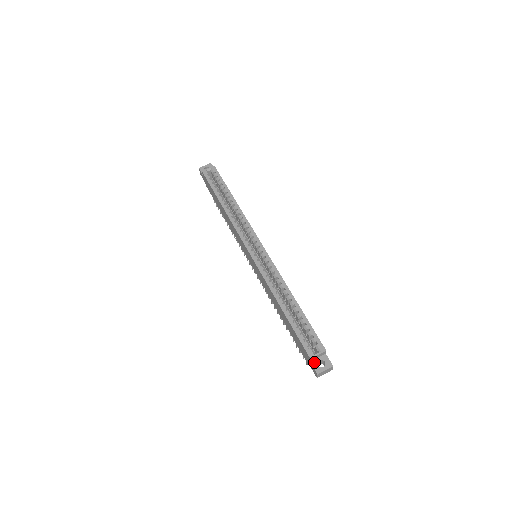
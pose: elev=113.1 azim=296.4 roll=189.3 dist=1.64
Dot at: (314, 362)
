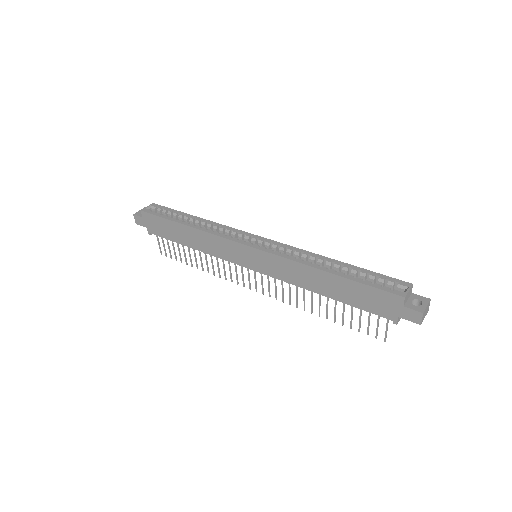
Dot at: (408, 305)
